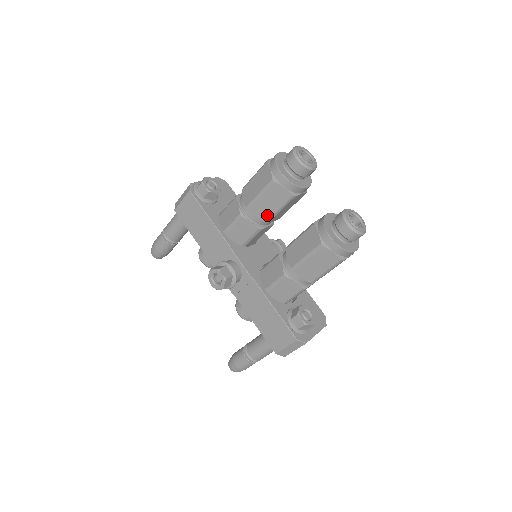
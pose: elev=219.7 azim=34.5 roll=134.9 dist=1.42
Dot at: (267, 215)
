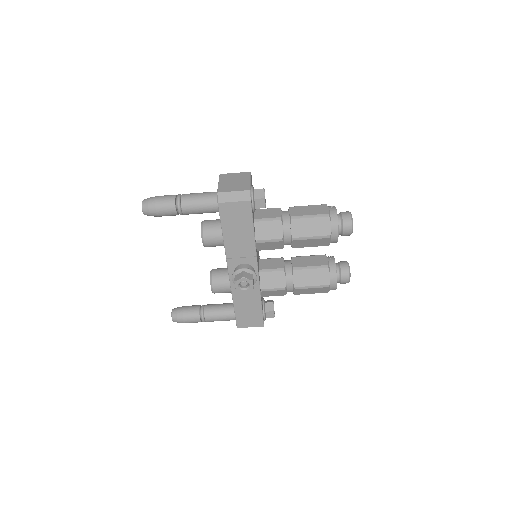
Dot at: (299, 246)
